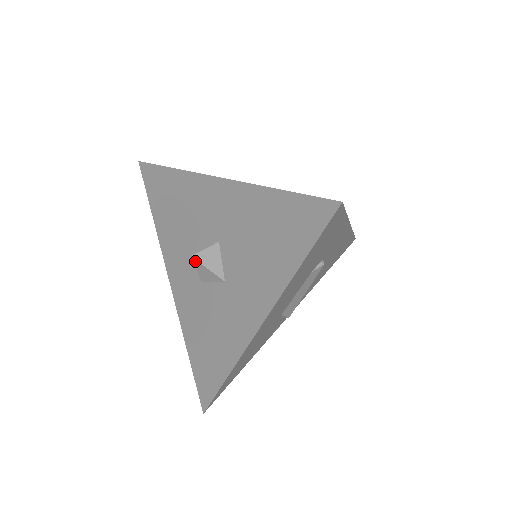
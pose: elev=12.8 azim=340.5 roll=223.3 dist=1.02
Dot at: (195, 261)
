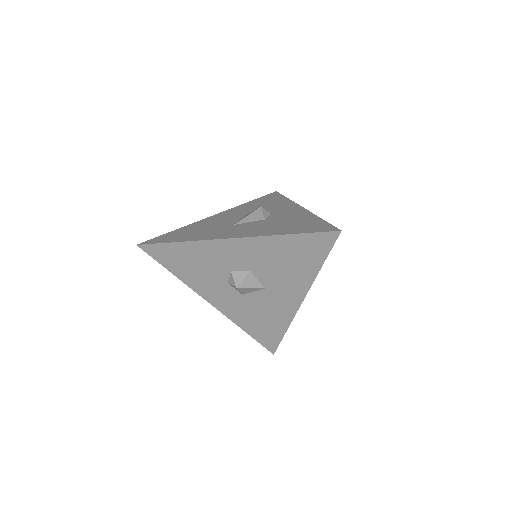
Dot at: (240, 289)
